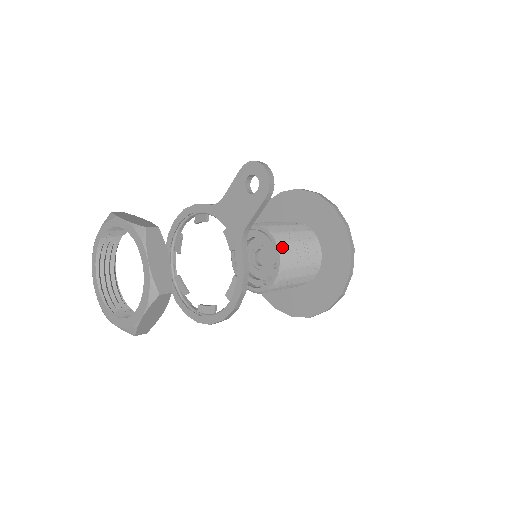
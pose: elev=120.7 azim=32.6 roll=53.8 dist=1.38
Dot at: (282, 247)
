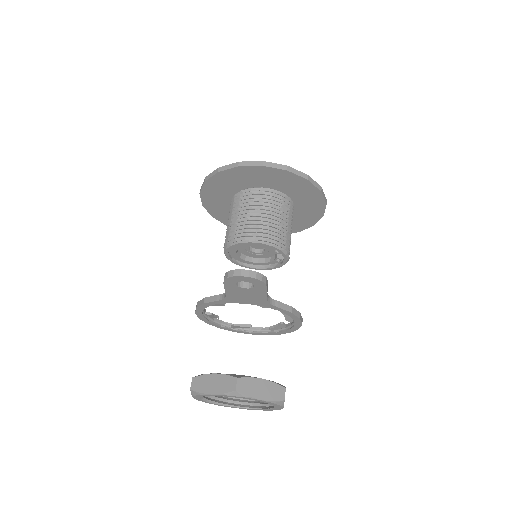
Dot at: (271, 241)
